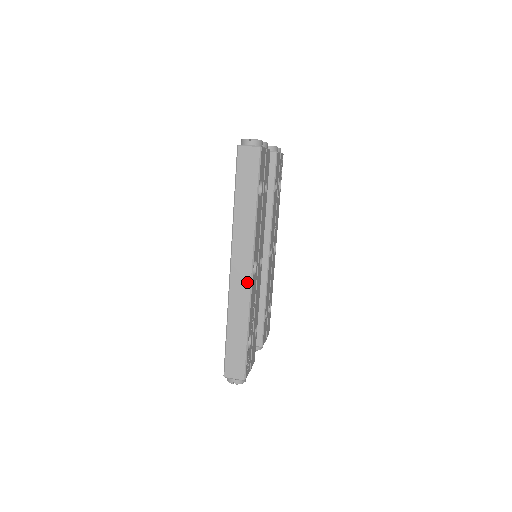
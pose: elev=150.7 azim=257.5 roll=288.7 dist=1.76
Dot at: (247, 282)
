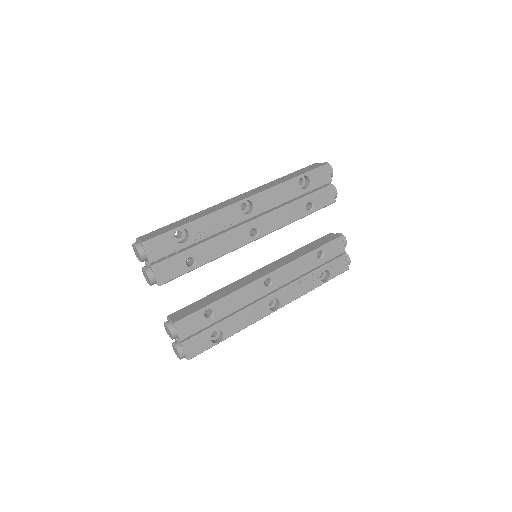
Dot at: (232, 203)
